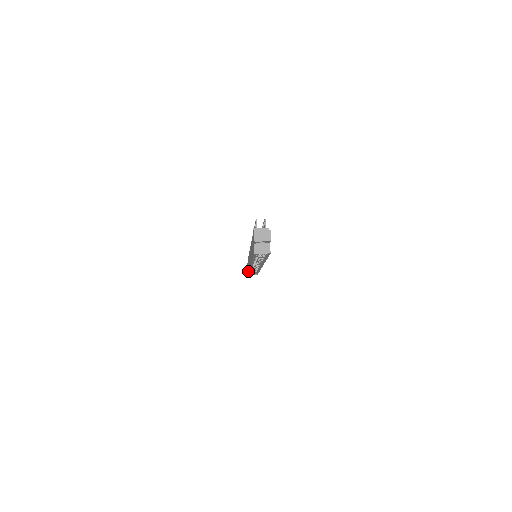
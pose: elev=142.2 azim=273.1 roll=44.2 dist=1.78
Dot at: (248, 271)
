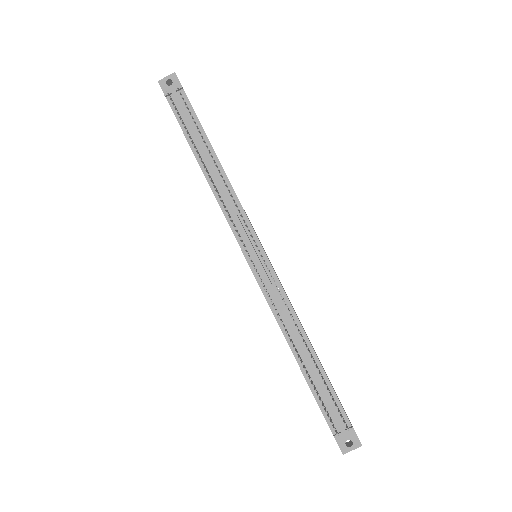
Dot at: occluded
